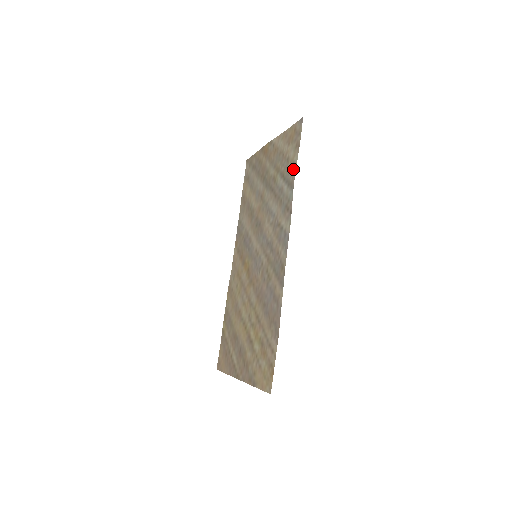
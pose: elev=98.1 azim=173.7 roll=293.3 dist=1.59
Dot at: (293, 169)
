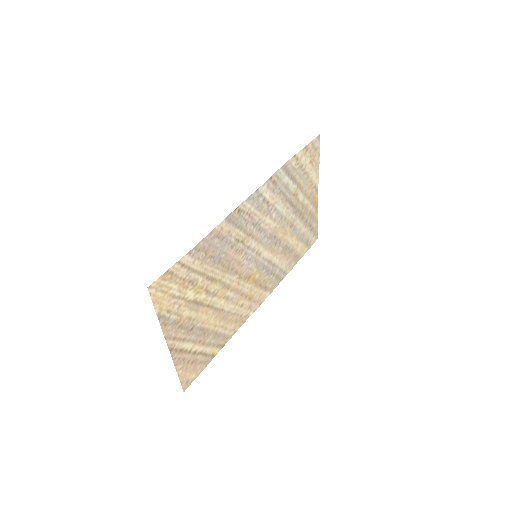
Dot at: (294, 160)
